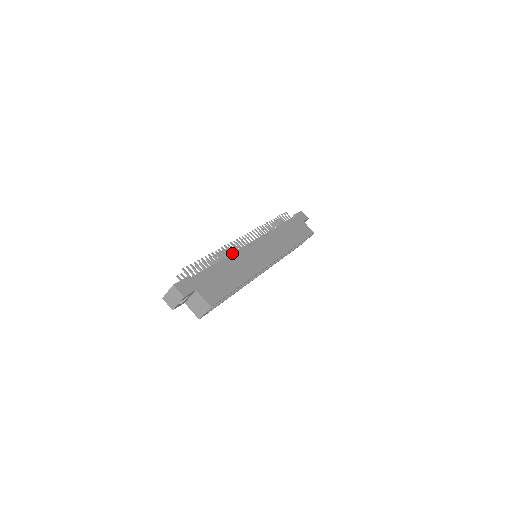
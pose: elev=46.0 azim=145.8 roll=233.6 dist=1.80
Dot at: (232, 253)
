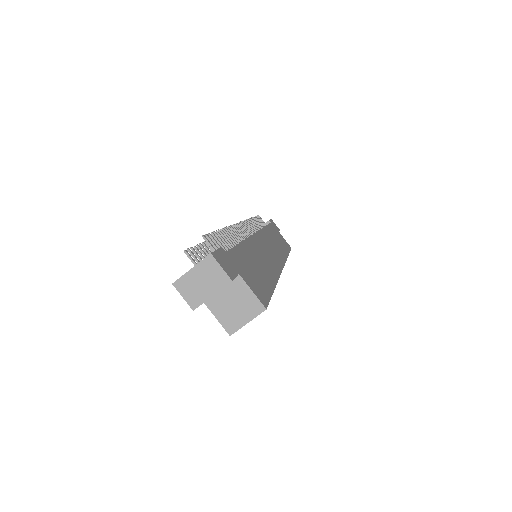
Dot at: (242, 239)
